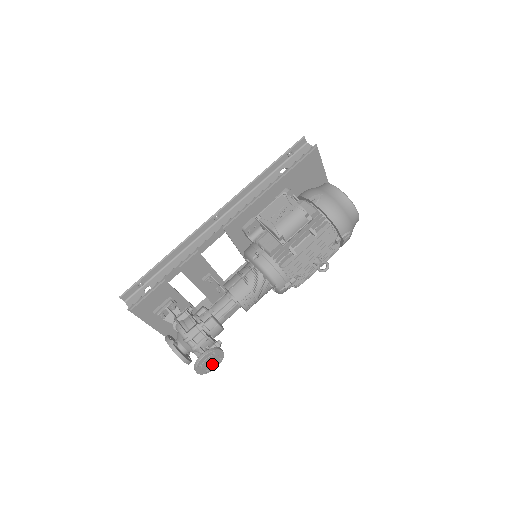
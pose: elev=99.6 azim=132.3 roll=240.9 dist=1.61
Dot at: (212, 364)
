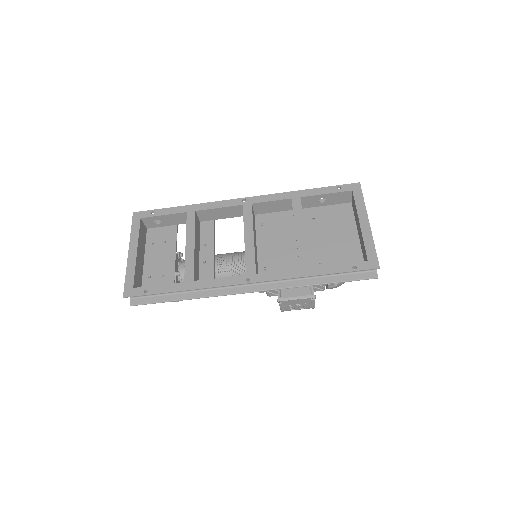
Dot at: occluded
